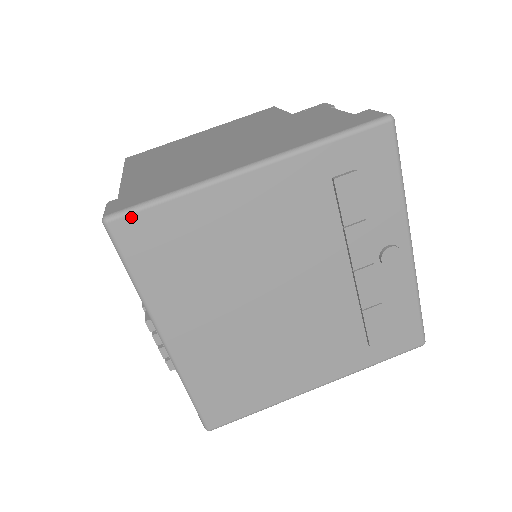
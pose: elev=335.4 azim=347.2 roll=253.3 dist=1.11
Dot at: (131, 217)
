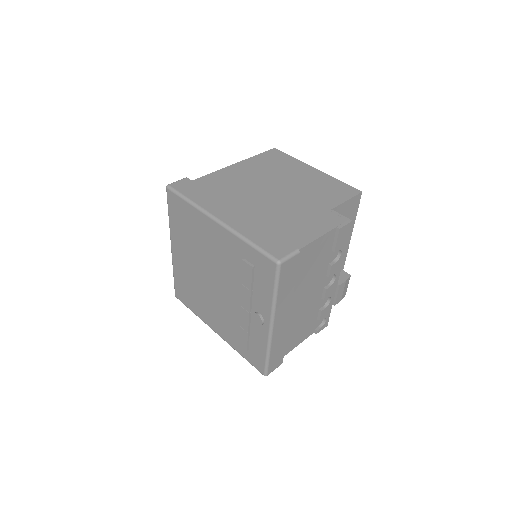
Dot at: (174, 194)
